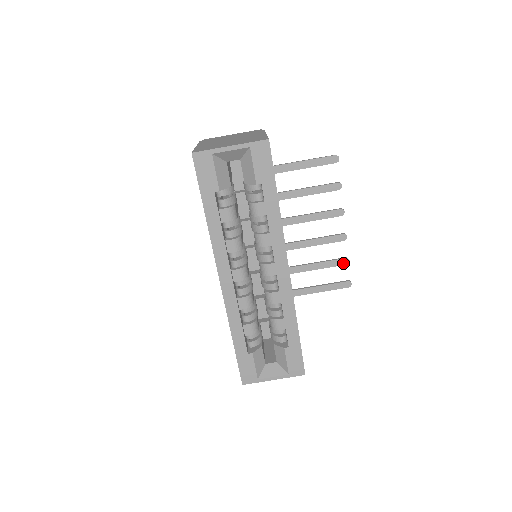
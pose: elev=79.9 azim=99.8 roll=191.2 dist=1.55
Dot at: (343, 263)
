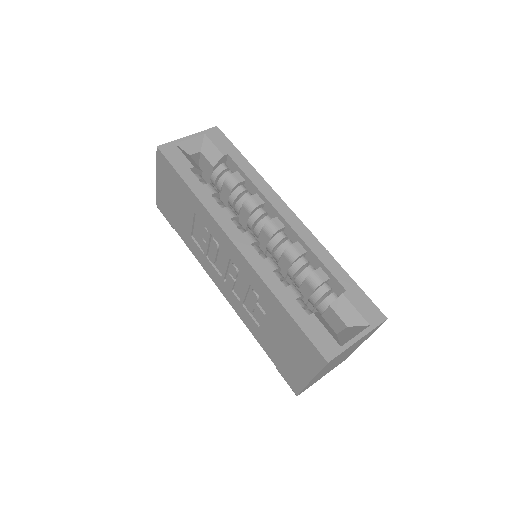
Dot at: occluded
